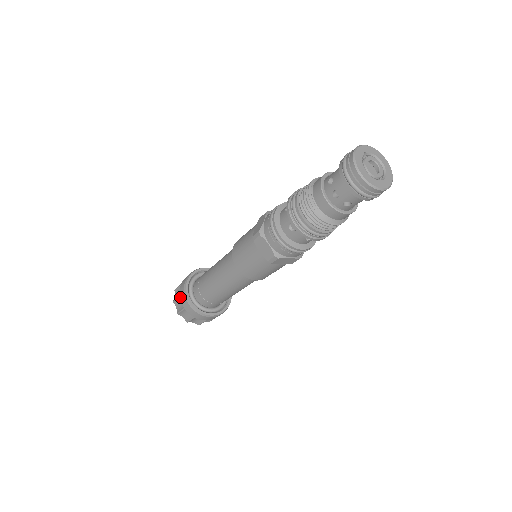
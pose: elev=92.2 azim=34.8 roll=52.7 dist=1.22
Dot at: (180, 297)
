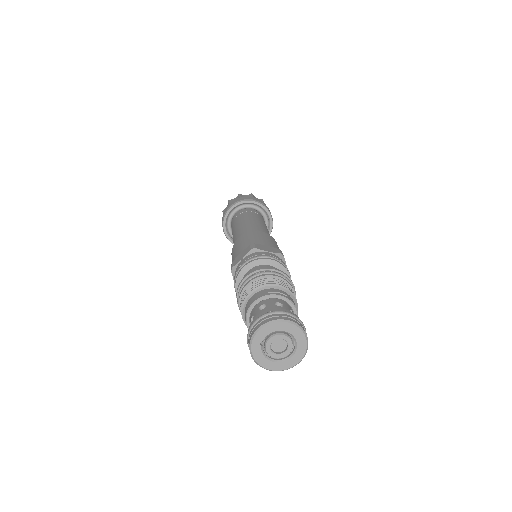
Dot at: occluded
